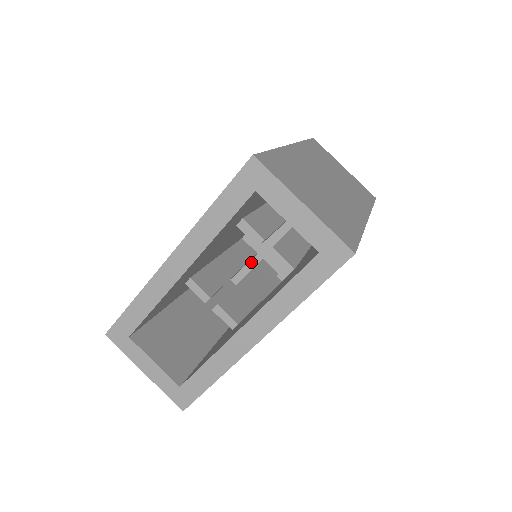
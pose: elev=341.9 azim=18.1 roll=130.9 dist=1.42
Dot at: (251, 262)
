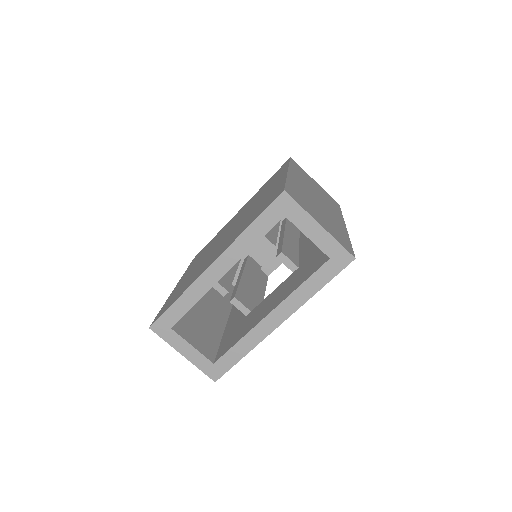
Dot at: occluded
